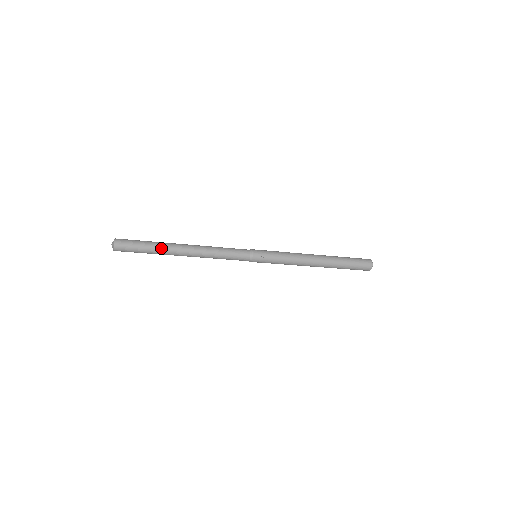
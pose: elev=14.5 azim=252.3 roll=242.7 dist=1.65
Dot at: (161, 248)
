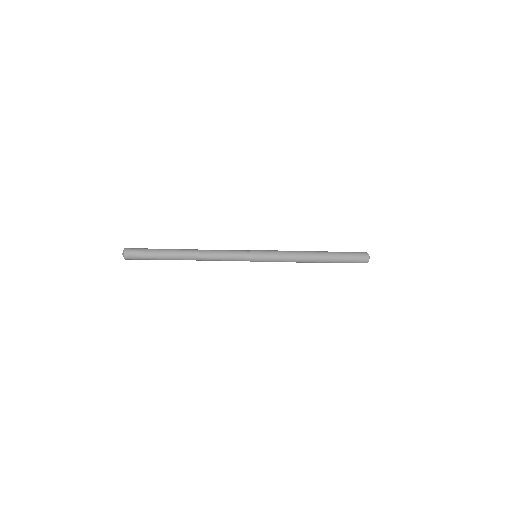
Dot at: (167, 253)
